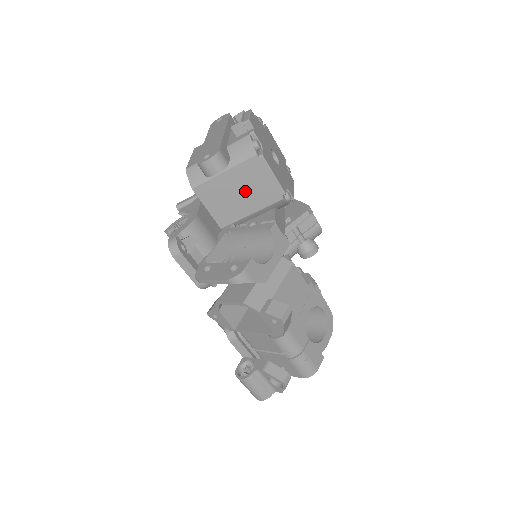
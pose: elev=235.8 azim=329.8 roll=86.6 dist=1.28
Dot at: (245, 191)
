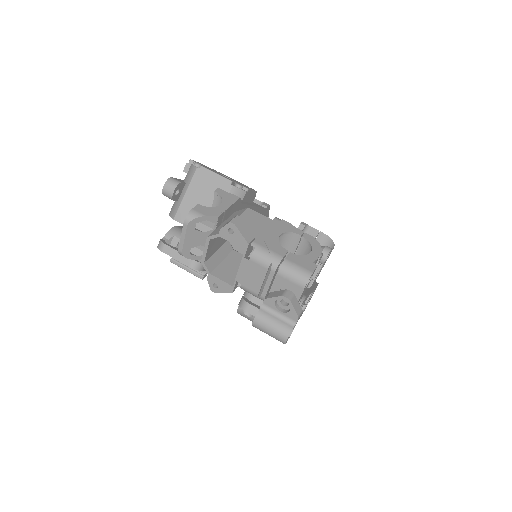
Dot at: (206, 198)
